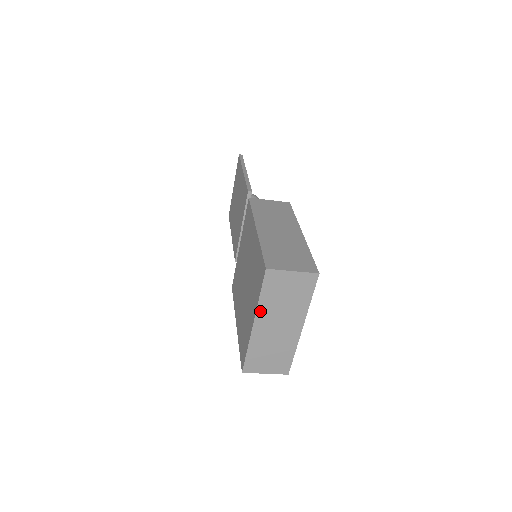
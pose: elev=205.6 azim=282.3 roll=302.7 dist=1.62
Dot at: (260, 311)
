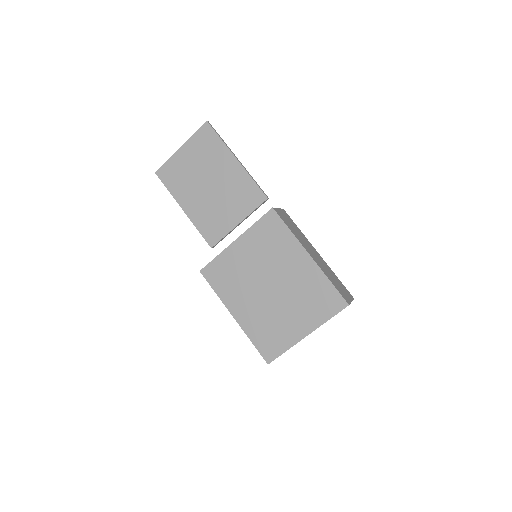
Dot at: (318, 327)
